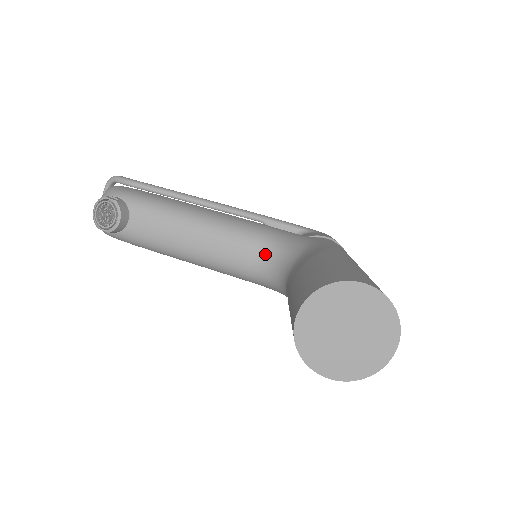
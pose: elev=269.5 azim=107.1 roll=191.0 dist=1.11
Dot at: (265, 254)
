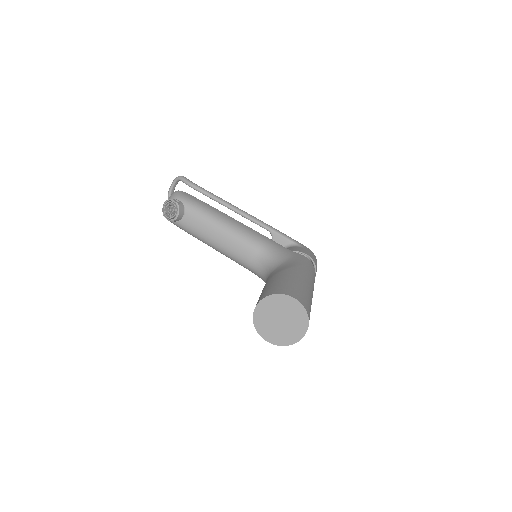
Dot at: (261, 257)
